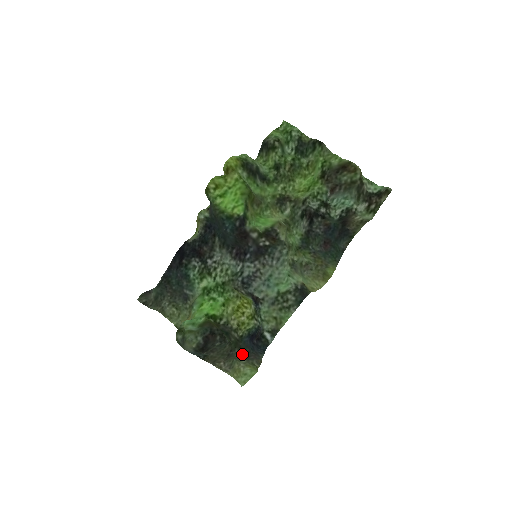
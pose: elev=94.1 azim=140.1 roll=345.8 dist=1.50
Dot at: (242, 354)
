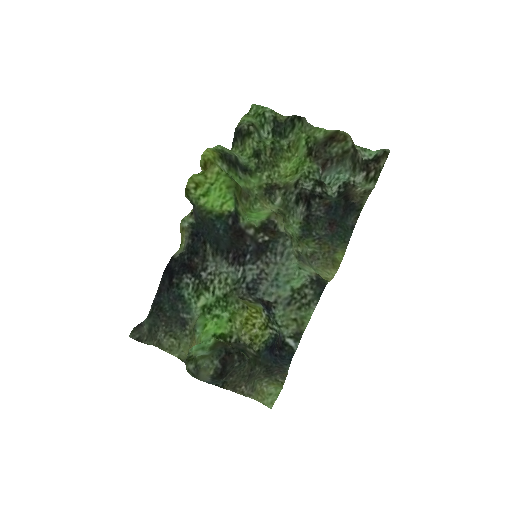
Dot at: (264, 371)
